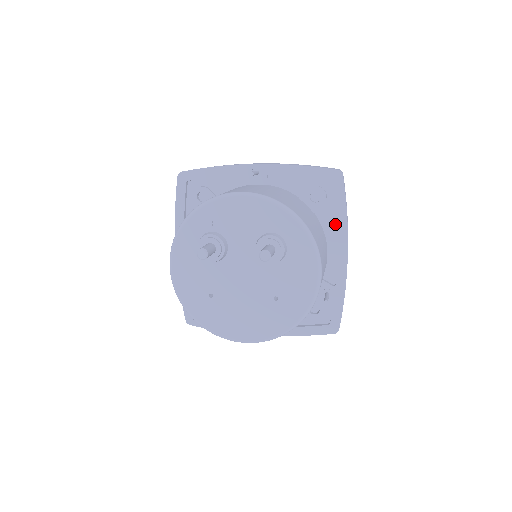
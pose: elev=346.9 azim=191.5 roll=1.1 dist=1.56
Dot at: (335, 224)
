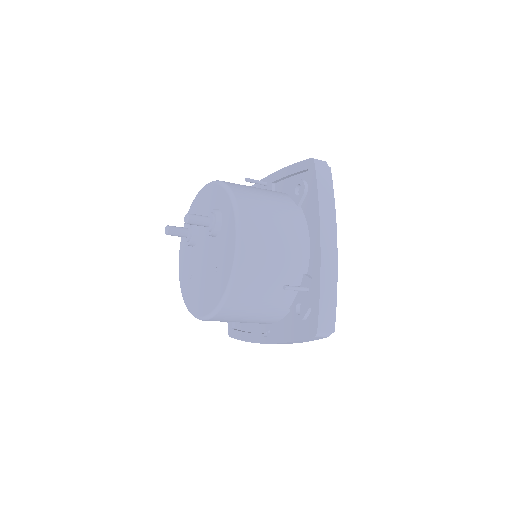
Dot at: occluded
